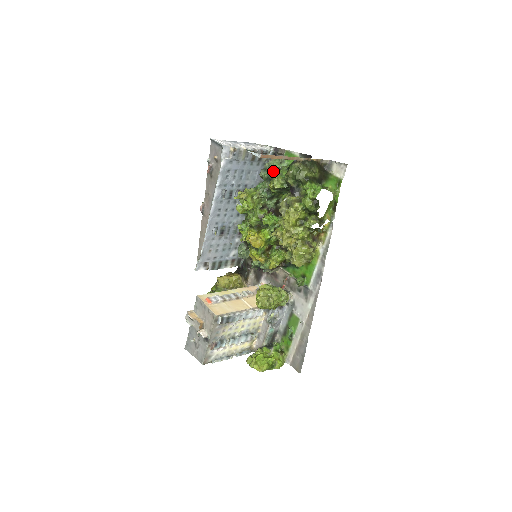
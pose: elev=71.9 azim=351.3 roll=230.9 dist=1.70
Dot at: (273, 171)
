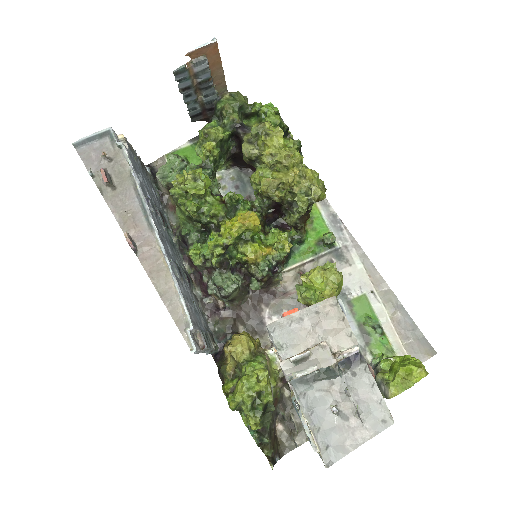
Dot at: (180, 162)
